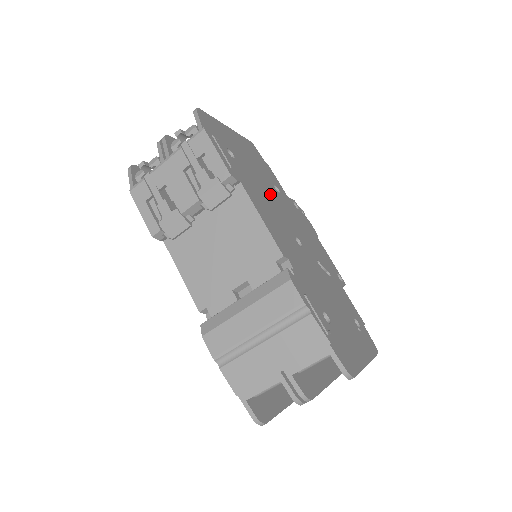
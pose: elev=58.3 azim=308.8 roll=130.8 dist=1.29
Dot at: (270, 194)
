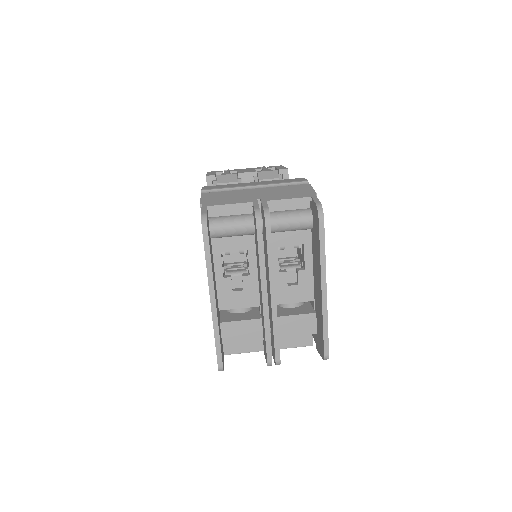
Dot at: occluded
